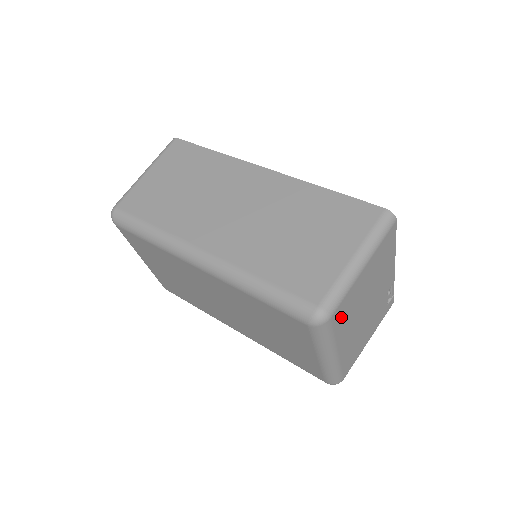
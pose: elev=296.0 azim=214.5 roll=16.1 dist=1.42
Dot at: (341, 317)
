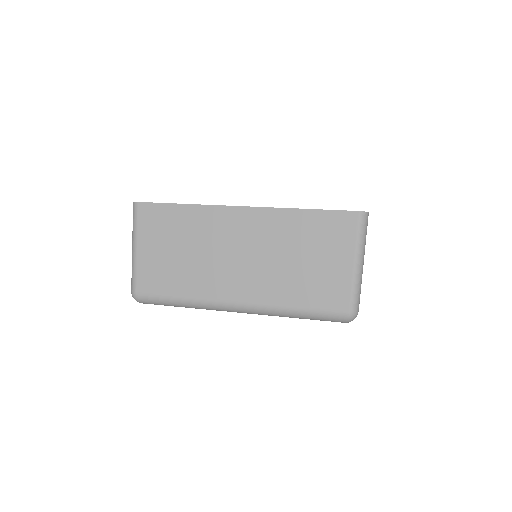
Dot at: occluded
